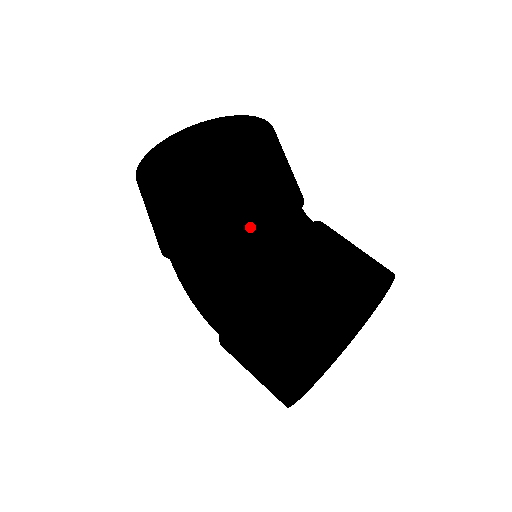
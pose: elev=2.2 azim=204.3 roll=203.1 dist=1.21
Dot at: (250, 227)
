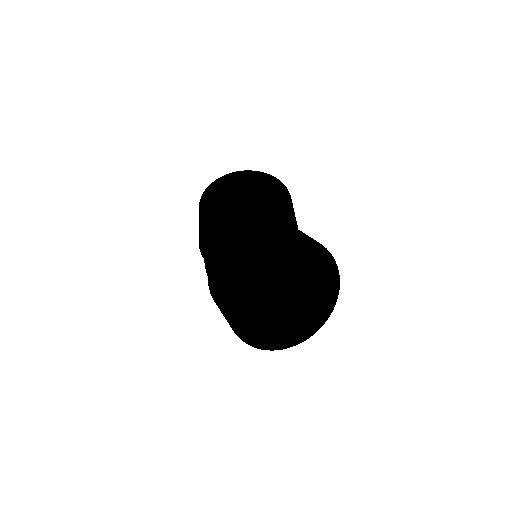
Dot at: (230, 223)
